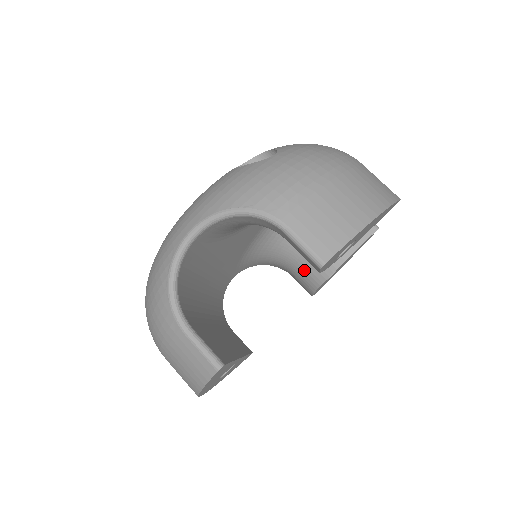
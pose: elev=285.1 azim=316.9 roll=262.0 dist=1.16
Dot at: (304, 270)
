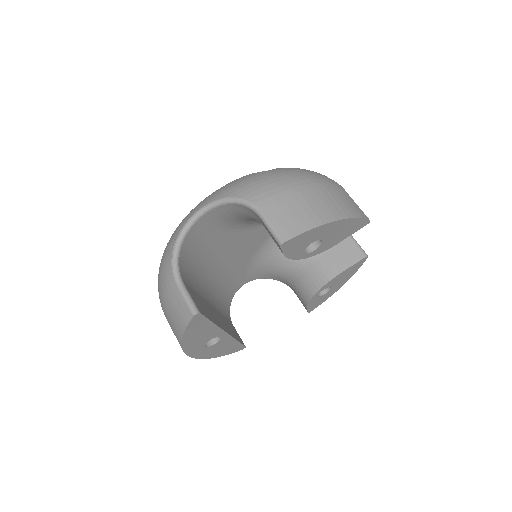
Dot at: (301, 283)
